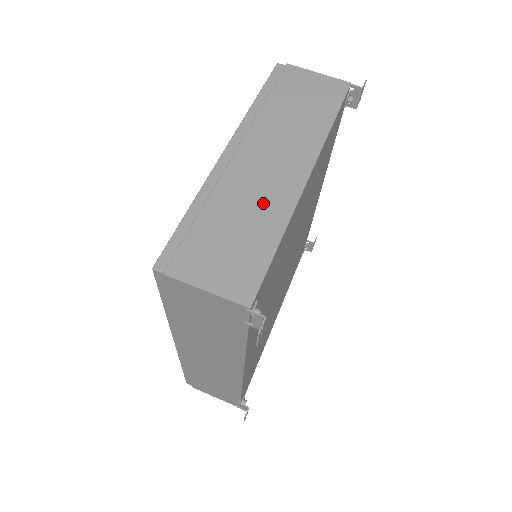
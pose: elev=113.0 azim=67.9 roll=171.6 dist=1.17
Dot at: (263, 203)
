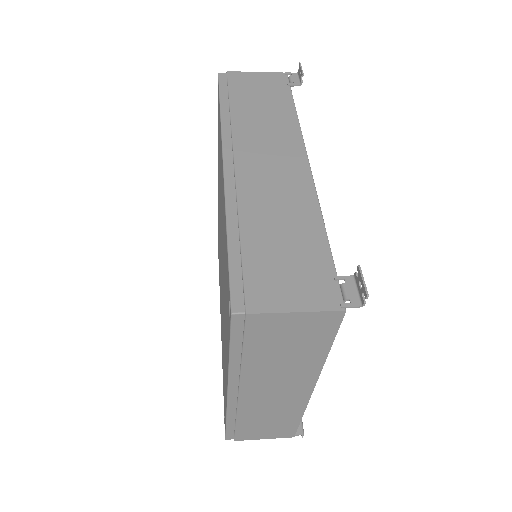
Dot at: occluded
